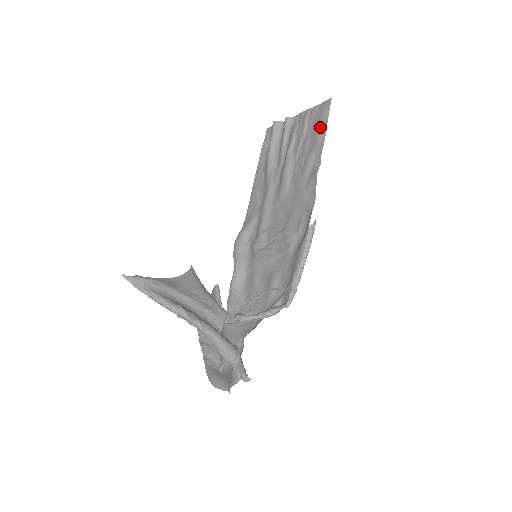
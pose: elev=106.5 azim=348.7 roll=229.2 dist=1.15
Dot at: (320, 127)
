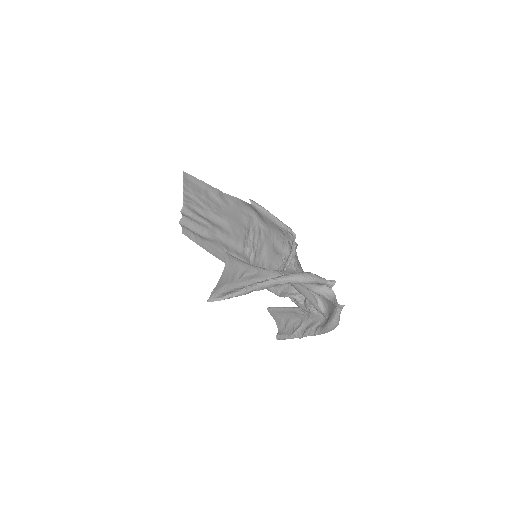
Dot at: (197, 184)
